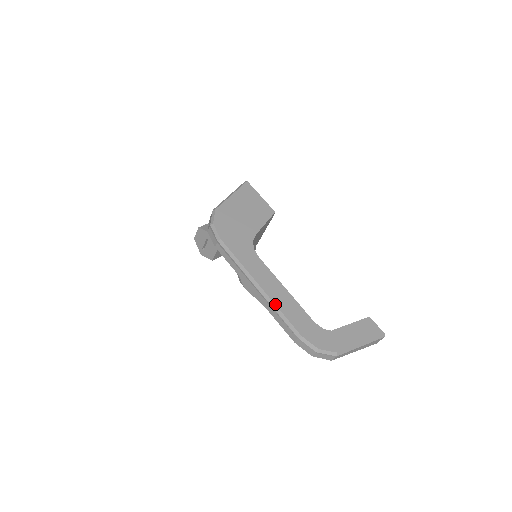
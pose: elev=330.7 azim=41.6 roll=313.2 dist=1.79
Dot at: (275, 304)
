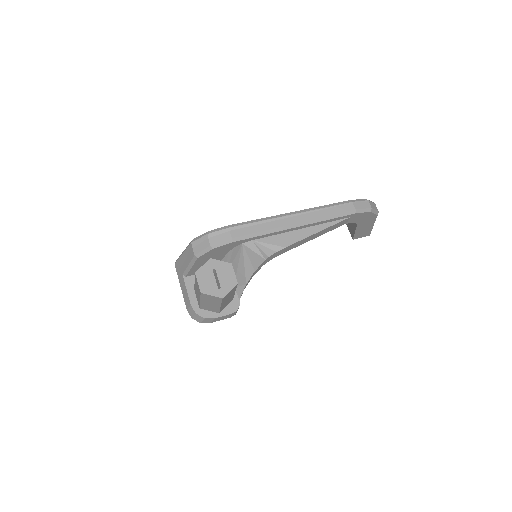
Dot at: (314, 207)
